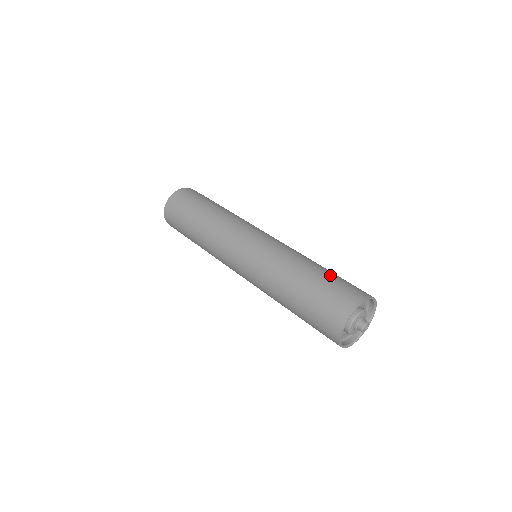
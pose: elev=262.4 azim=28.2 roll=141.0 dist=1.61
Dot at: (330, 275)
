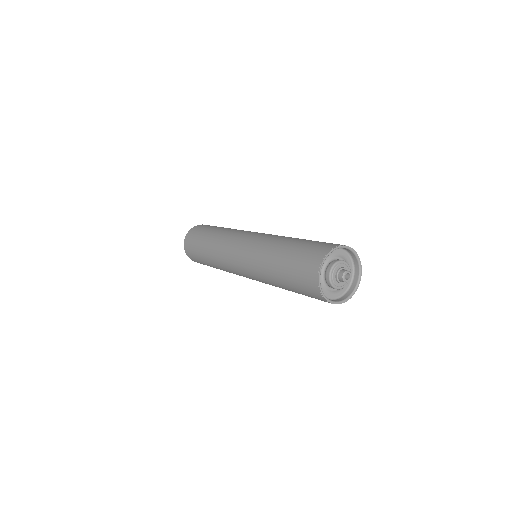
Dot at: (300, 244)
